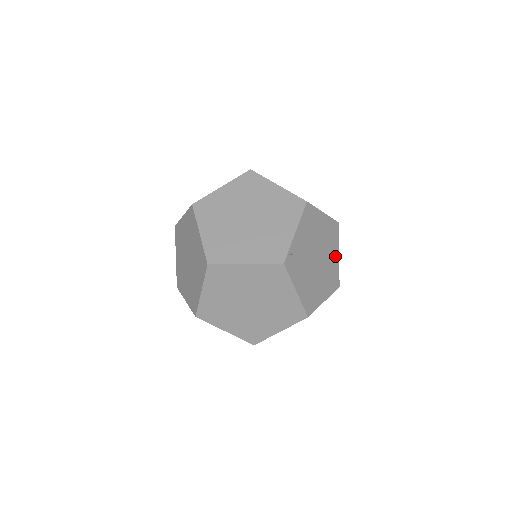
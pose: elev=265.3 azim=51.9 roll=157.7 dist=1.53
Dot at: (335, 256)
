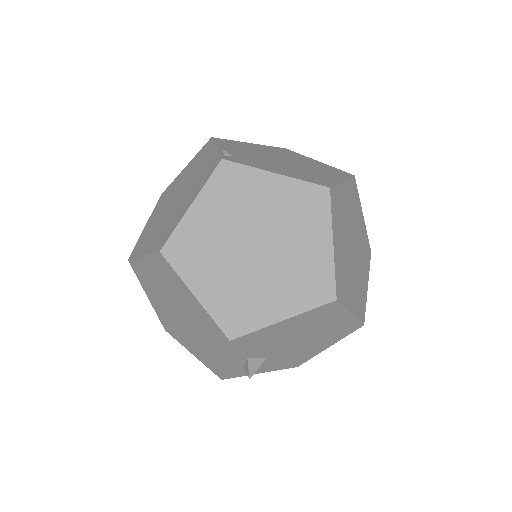
Dot at: (312, 162)
